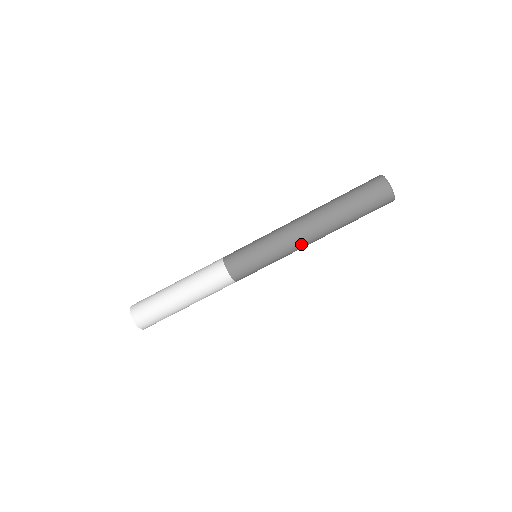
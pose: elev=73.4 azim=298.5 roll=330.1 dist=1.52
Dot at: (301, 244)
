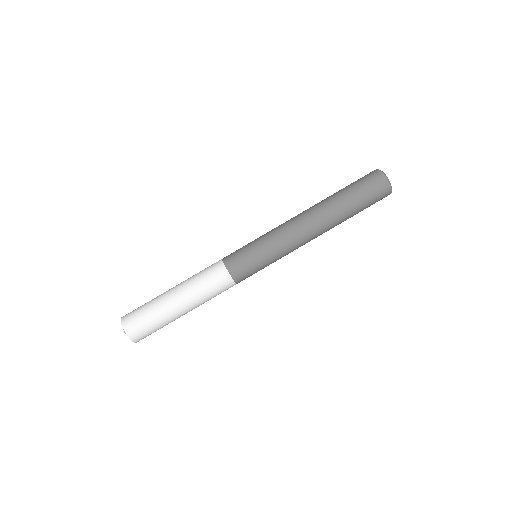
Dot at: (303, 239)
